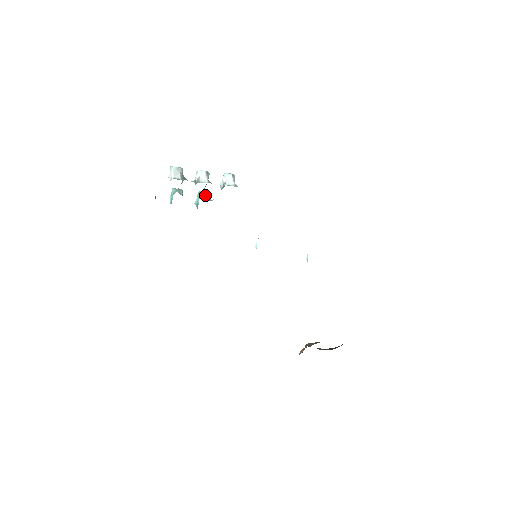
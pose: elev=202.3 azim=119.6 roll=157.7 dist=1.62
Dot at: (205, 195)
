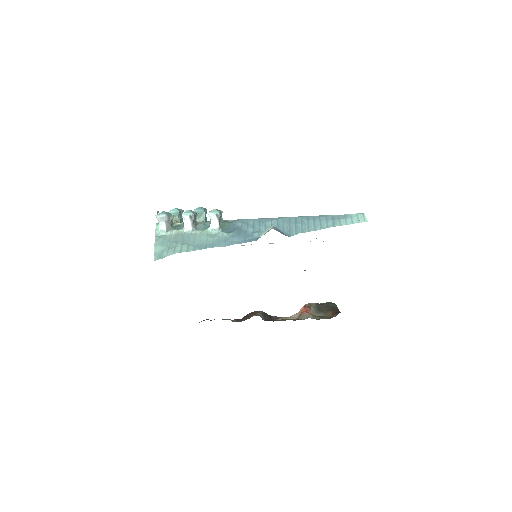
Dot at: (200, 215)
